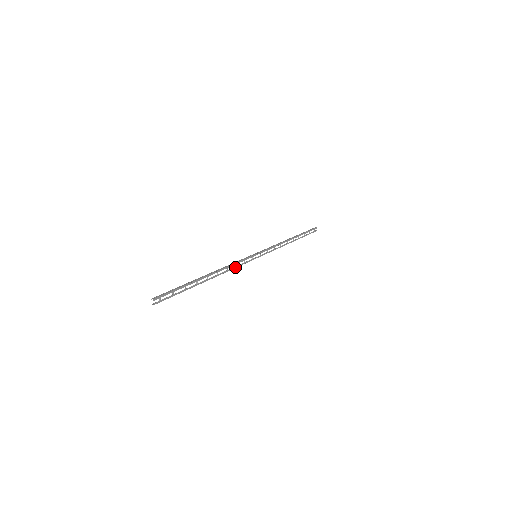
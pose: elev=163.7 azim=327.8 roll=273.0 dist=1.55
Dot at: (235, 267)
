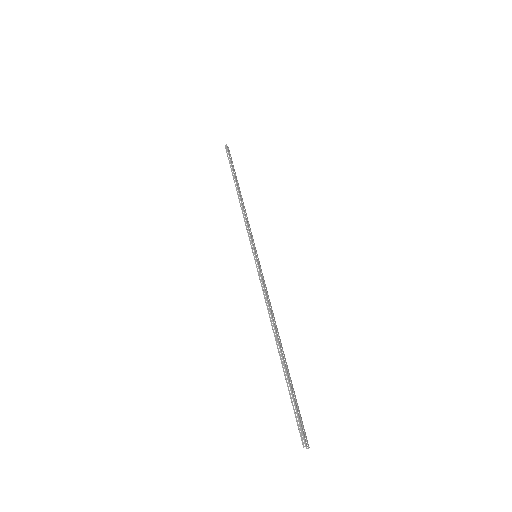
Dot at: (268, 296)
